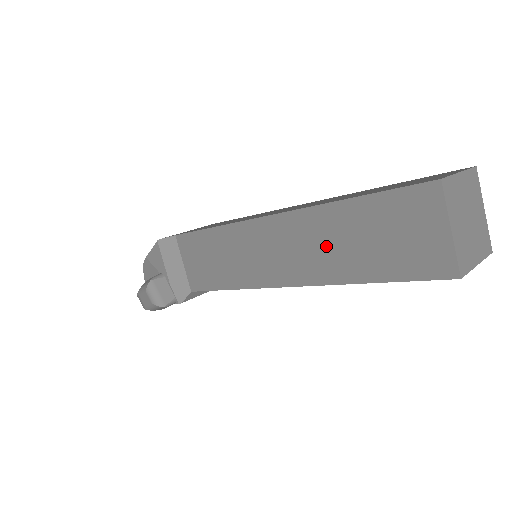
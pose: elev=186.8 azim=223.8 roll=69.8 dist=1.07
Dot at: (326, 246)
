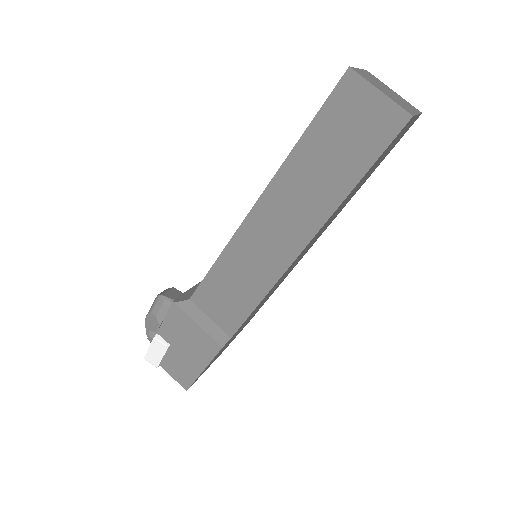
Dot at: occluded
